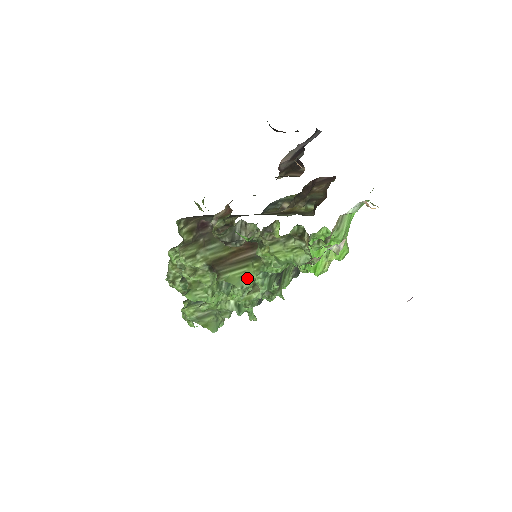
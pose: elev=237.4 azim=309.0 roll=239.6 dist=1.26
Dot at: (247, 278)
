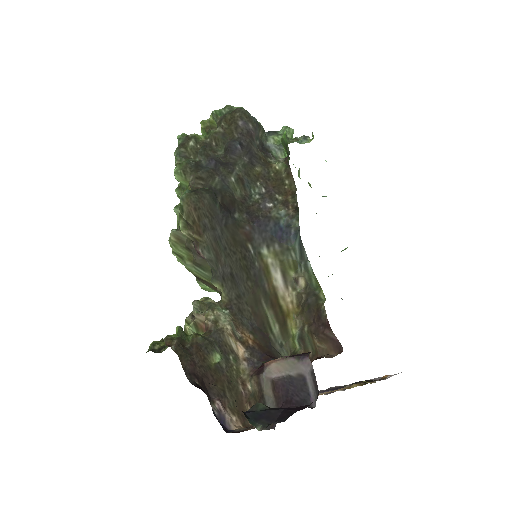
Dot at: occluded
